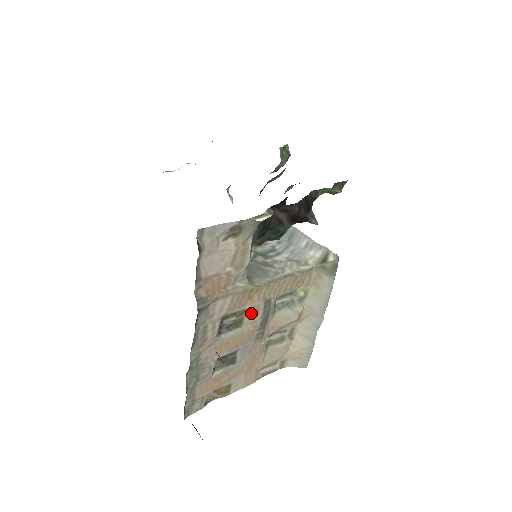
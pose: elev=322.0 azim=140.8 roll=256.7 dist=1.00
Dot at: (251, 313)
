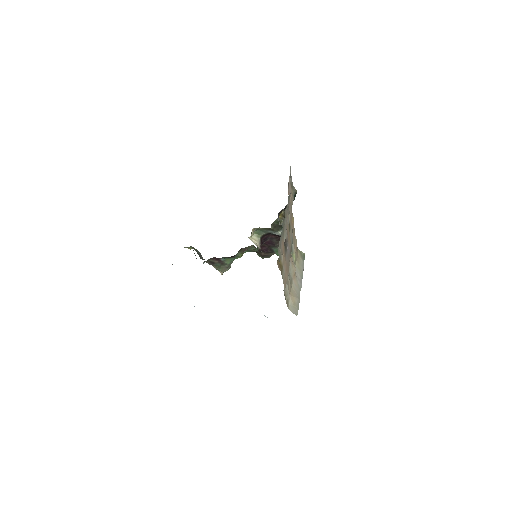
Dot at: (291, 232)
